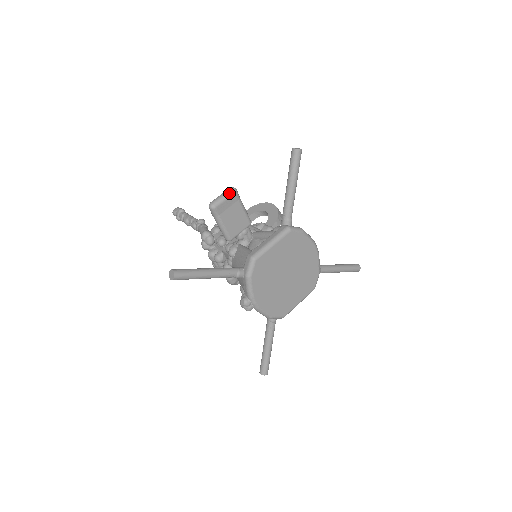
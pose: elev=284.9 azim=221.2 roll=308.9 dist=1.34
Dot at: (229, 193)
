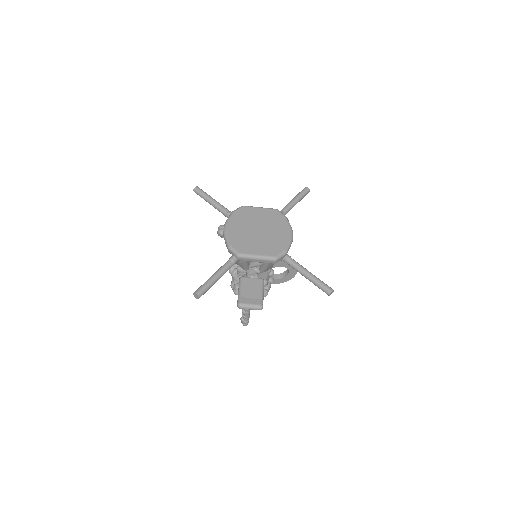
Dot at: occluded
